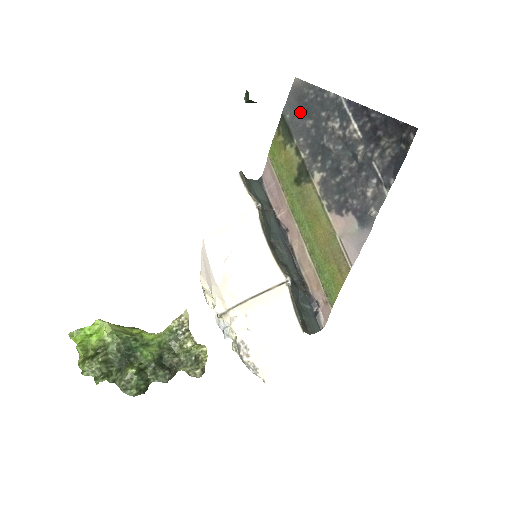
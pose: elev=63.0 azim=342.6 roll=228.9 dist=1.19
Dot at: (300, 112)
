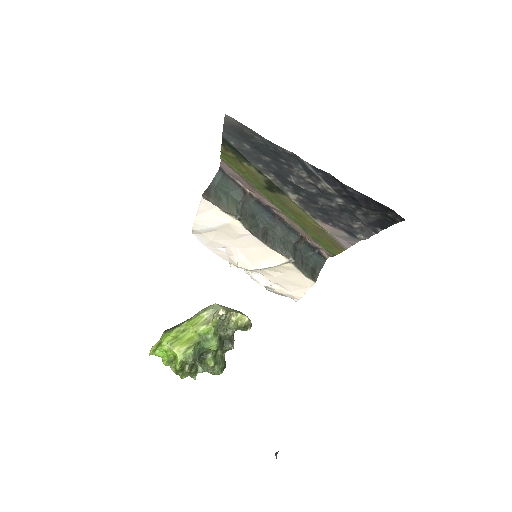
Dot at: (248, 145)
